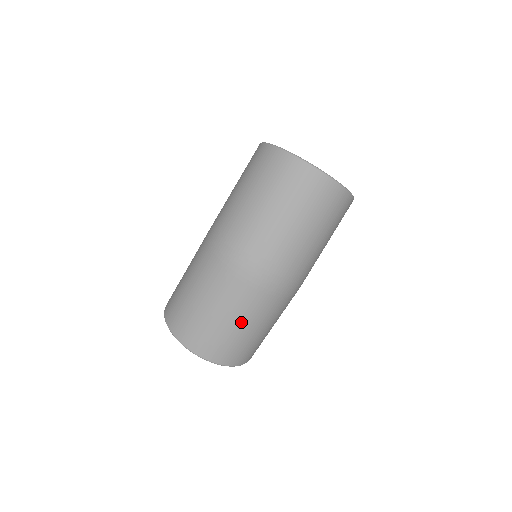
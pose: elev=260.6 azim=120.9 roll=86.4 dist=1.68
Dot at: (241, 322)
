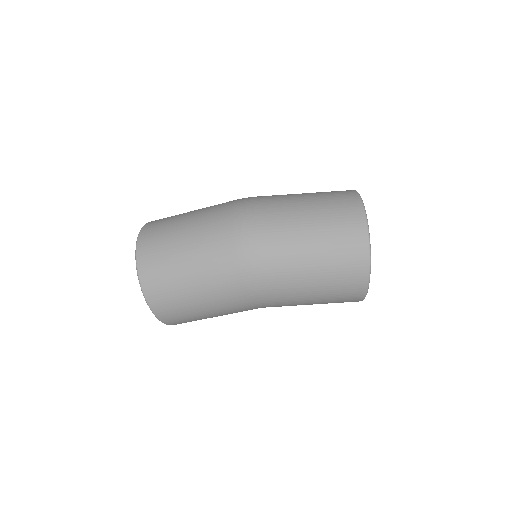
Dot at: (190, 247)
